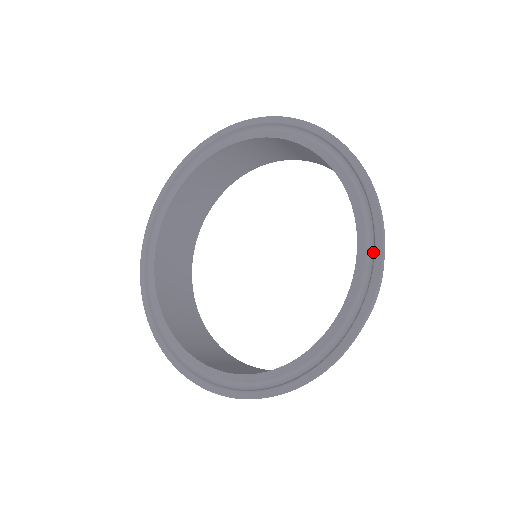
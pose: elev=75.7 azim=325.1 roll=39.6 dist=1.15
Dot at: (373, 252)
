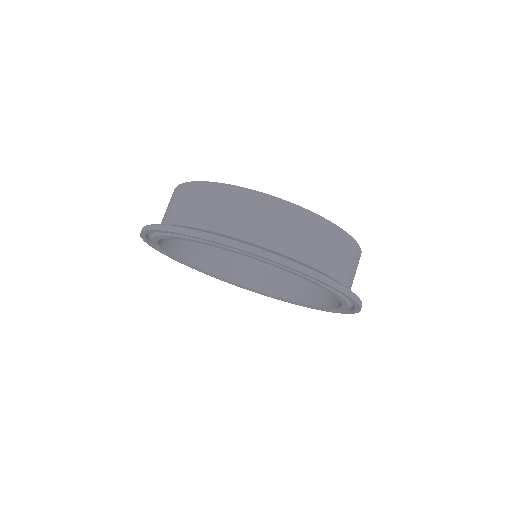
Dot at: occluded
